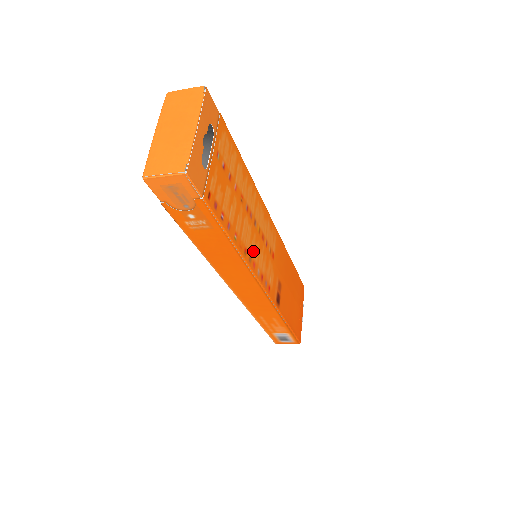
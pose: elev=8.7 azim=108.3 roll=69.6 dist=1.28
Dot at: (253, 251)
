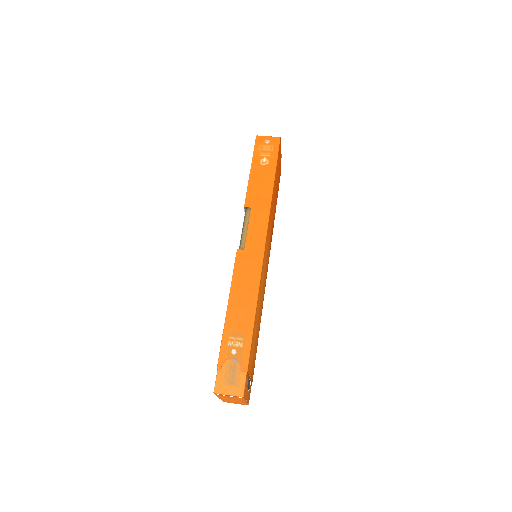
Dot at: (263, 297)
